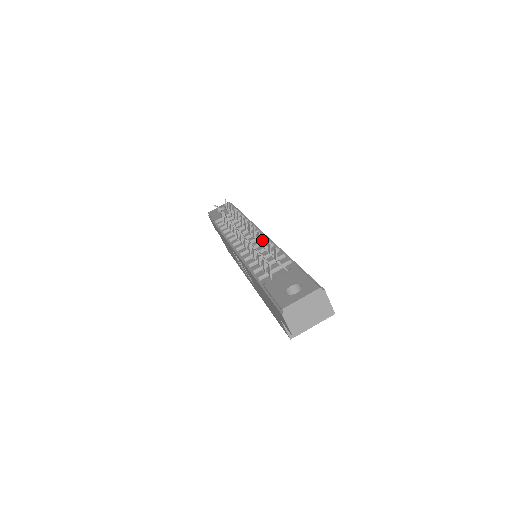
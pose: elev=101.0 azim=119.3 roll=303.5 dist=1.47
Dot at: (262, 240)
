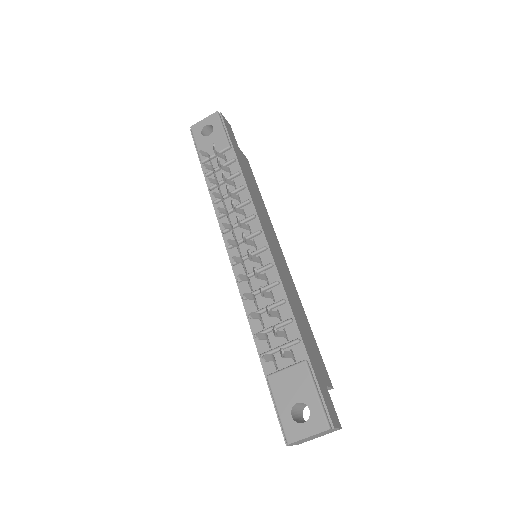
Dot at: occluded
